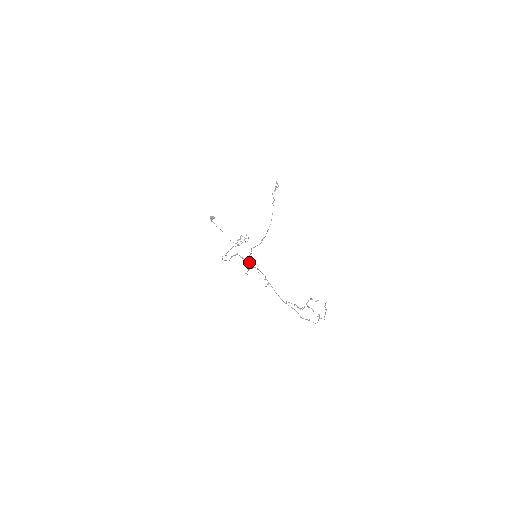
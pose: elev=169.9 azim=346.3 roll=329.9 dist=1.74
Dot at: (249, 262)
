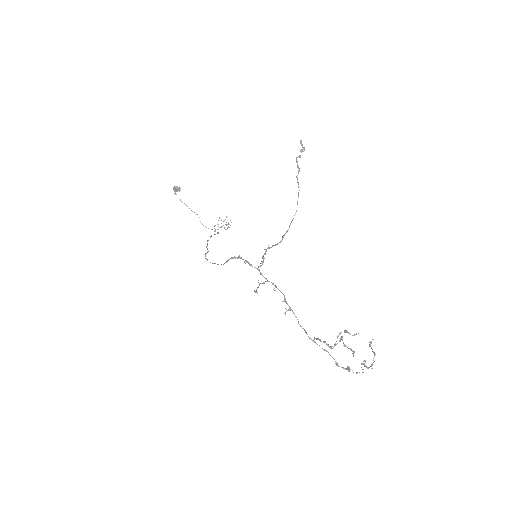
Dot at: (260, 272)
